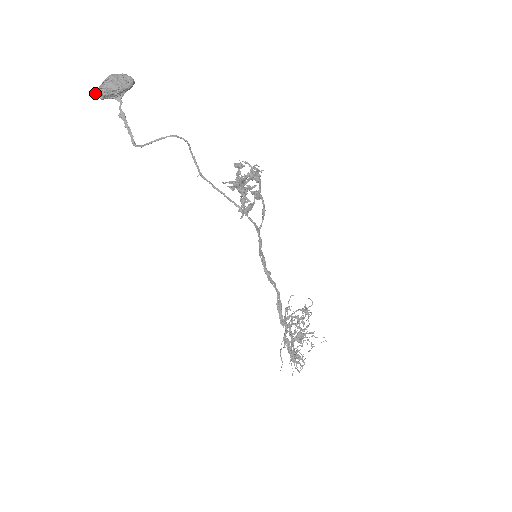
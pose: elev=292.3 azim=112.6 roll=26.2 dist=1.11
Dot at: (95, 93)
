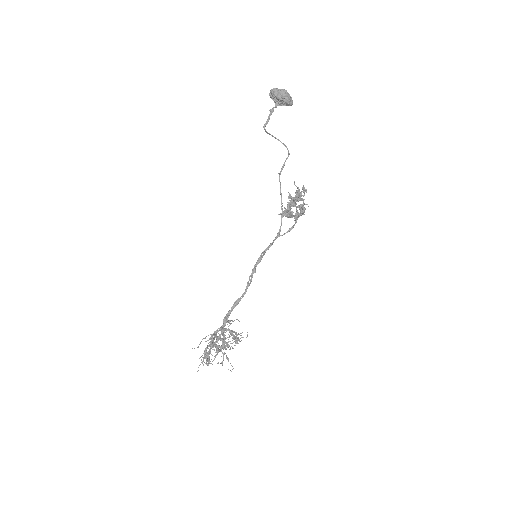
Dot at: (271, 89)
